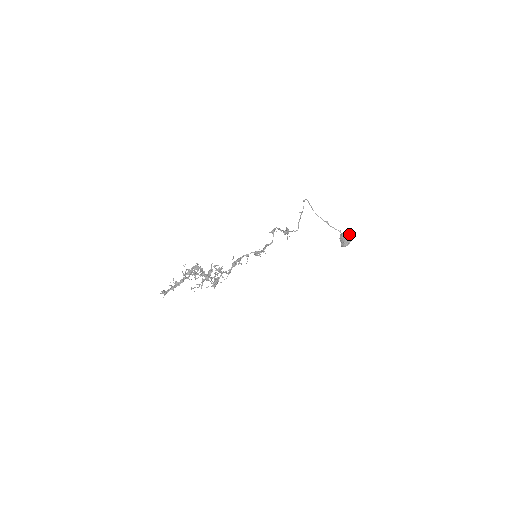
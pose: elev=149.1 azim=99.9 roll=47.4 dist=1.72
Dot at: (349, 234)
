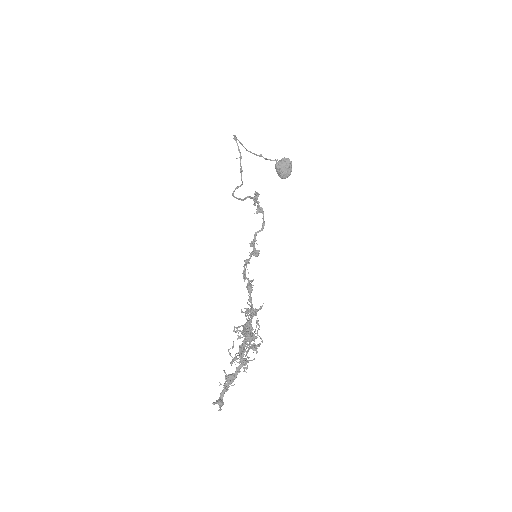
Dot at: (288, 160)
